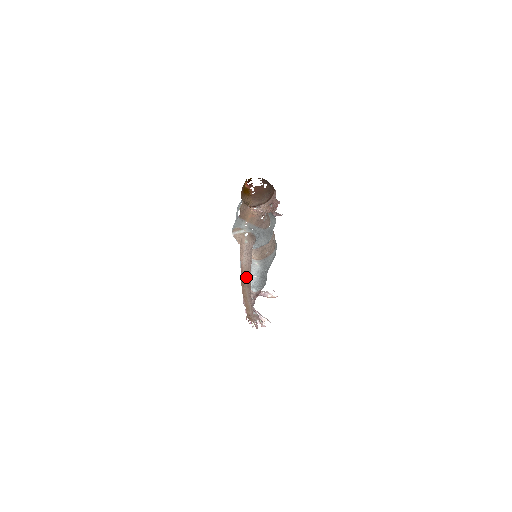
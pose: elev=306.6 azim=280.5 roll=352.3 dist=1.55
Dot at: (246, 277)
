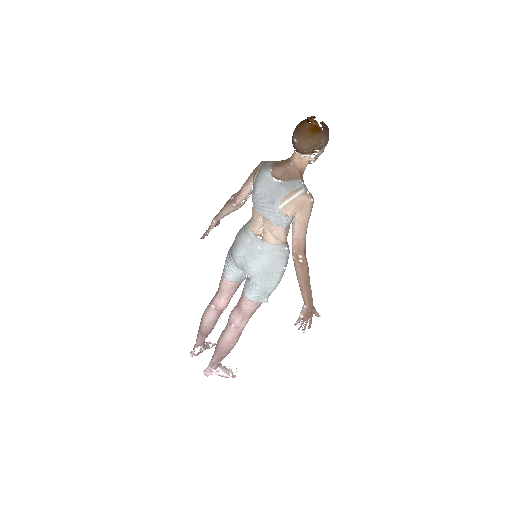
Dot at: (305, 255)
